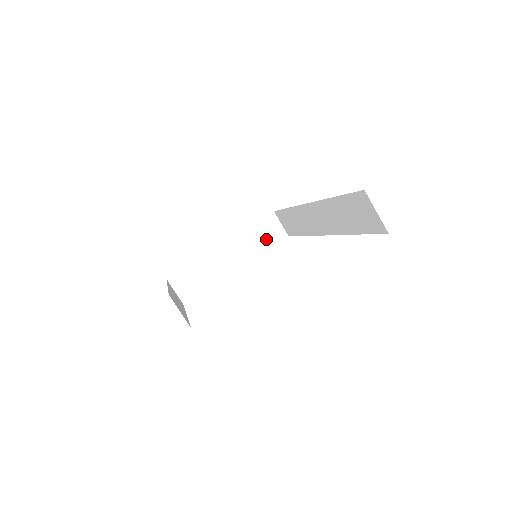
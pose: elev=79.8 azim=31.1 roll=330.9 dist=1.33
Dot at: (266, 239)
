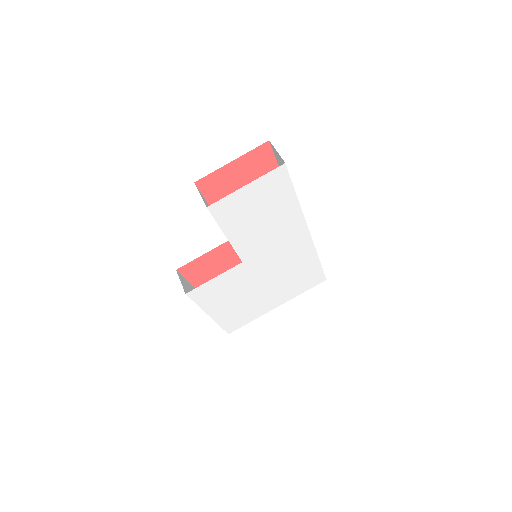
Dot at: occluded
